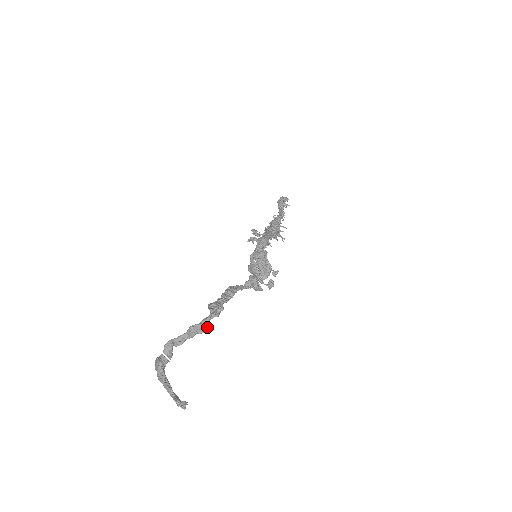
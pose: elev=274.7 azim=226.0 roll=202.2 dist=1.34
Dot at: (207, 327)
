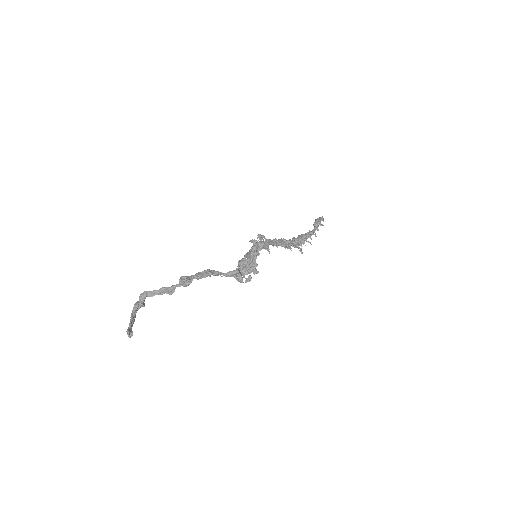
Dot at: (174, 291)
